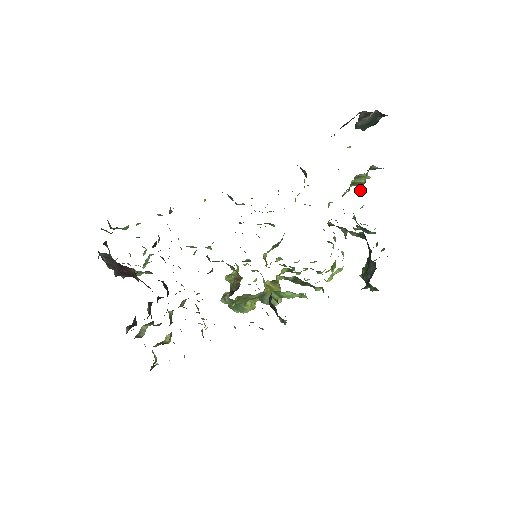
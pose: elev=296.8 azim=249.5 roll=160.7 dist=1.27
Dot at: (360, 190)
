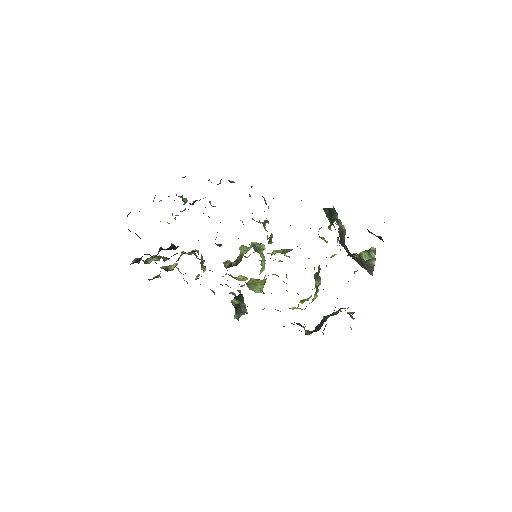
Dot at: occluded
